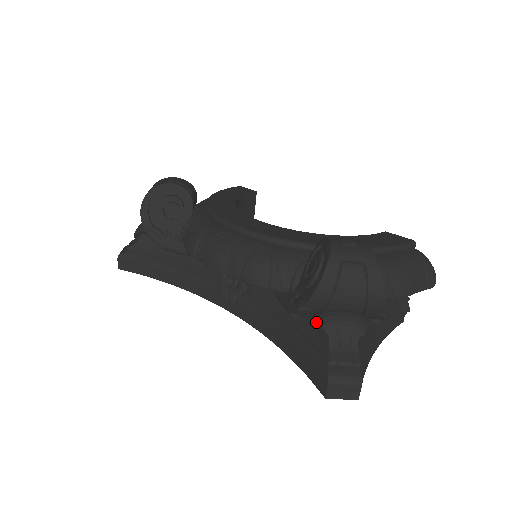
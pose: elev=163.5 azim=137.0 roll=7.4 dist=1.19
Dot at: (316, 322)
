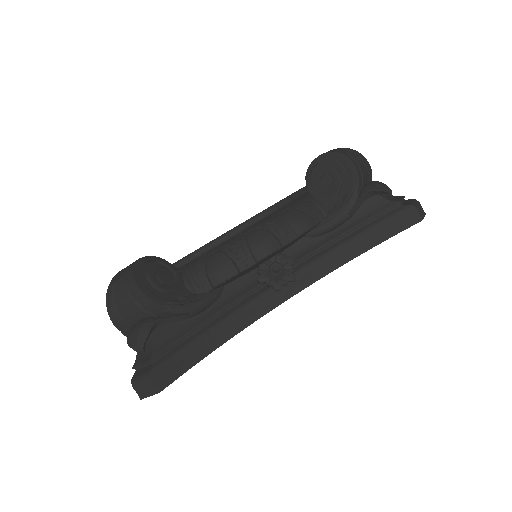
Dot at: (363, 206)
